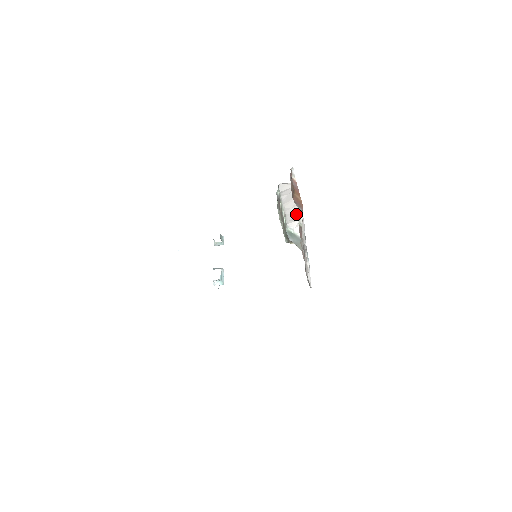
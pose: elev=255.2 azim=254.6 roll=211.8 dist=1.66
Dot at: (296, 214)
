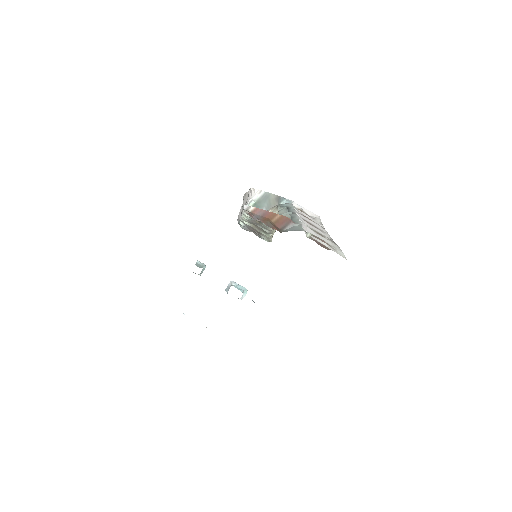
Dot at: (248, 195)
